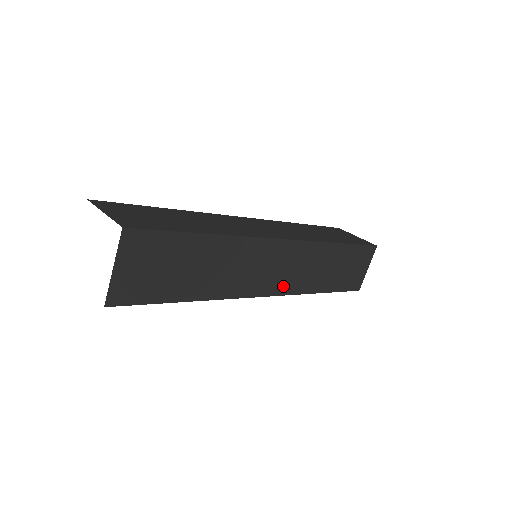
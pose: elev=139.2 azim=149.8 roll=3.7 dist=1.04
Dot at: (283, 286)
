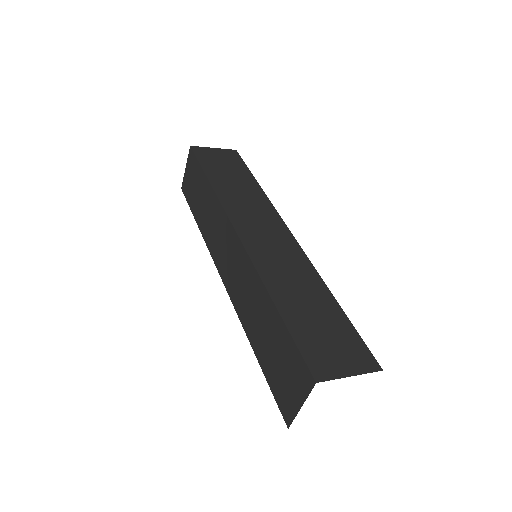
Dot at: occluded
